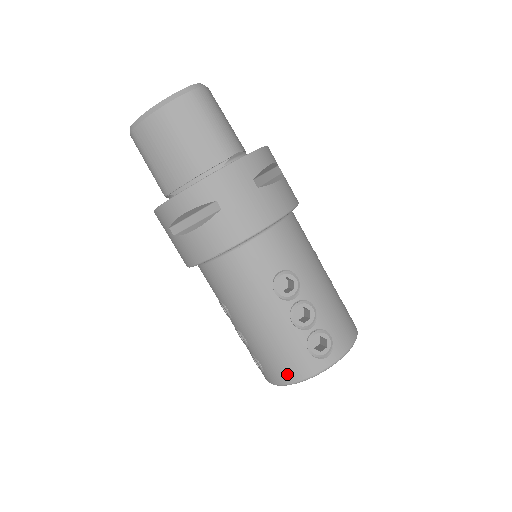
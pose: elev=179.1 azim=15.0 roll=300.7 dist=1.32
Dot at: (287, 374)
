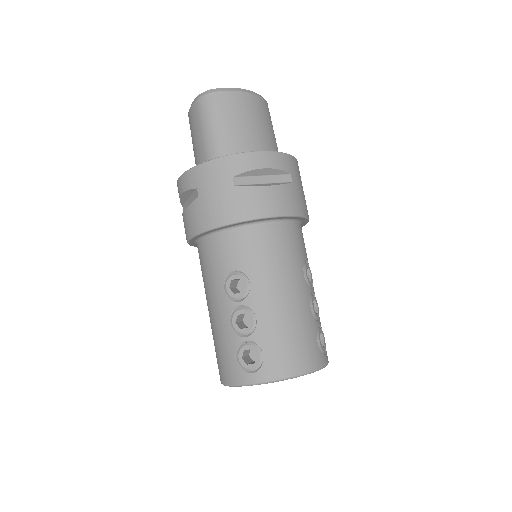
Dot at: (297, 362)
